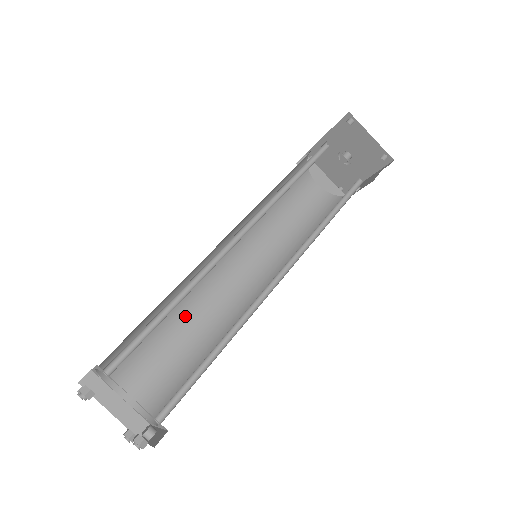
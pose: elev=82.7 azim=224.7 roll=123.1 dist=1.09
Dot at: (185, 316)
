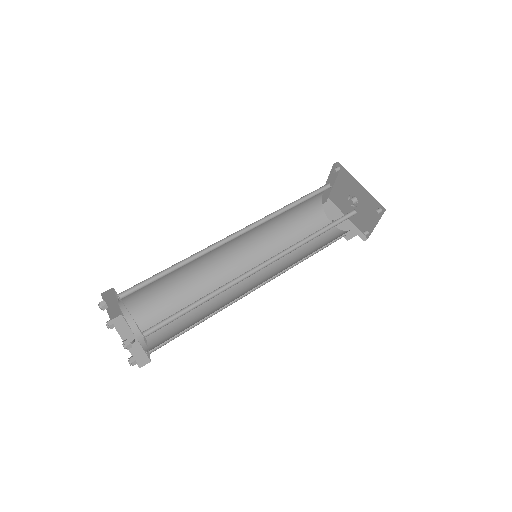
Dot at: (186, 264)
